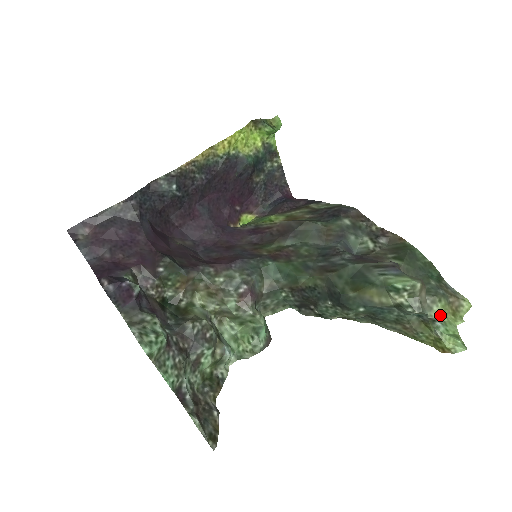
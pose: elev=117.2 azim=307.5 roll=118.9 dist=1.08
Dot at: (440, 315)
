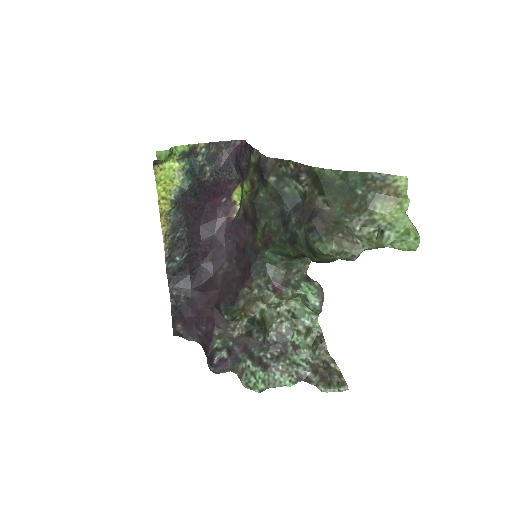
Dot at: (385, 218)
